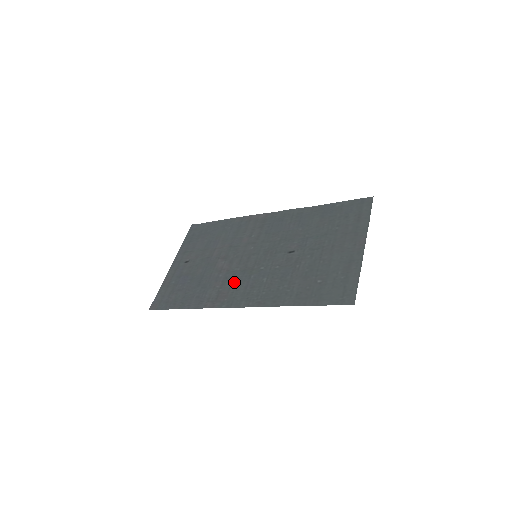
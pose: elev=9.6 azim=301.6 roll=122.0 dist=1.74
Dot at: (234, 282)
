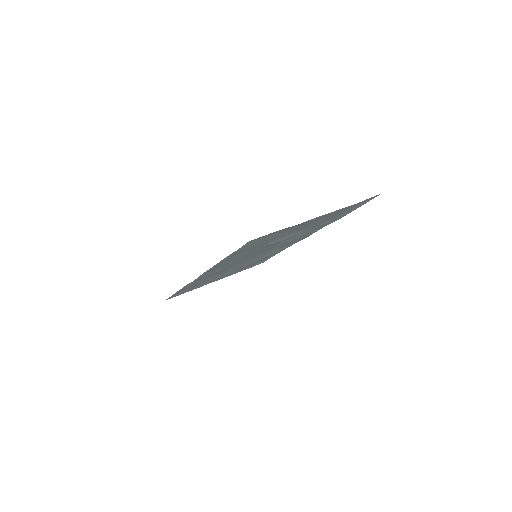
Dot at: (220, 270)
